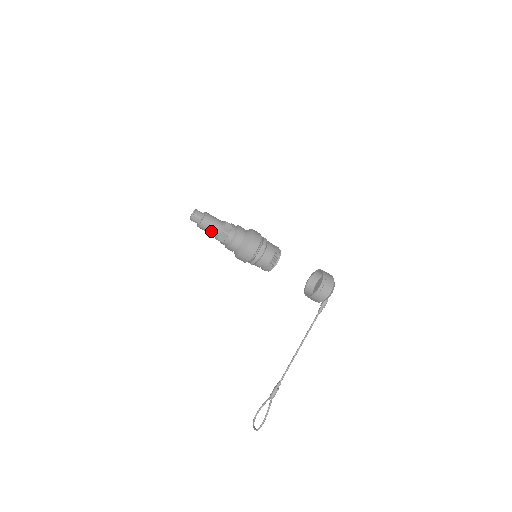
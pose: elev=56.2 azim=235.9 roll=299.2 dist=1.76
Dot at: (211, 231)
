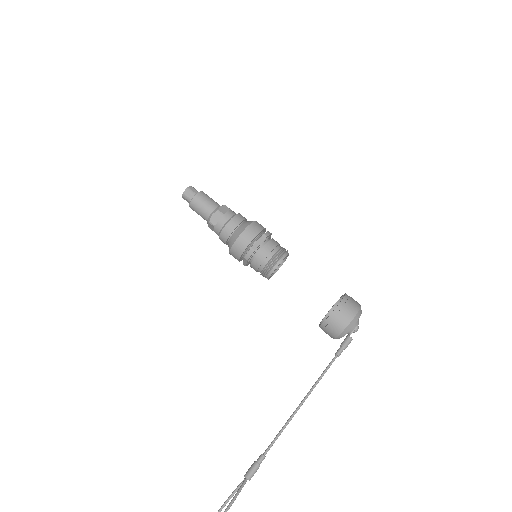
Dot at: (203, 210)
